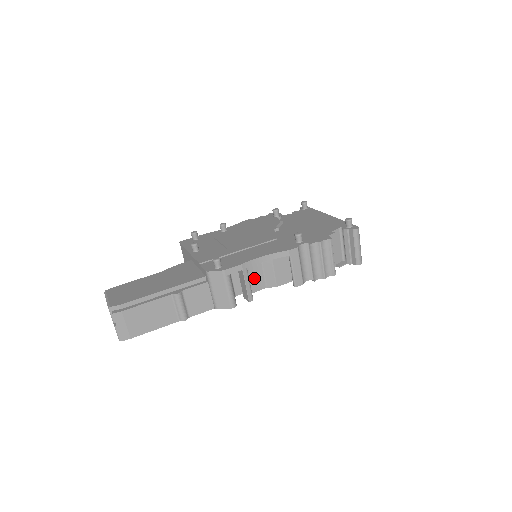
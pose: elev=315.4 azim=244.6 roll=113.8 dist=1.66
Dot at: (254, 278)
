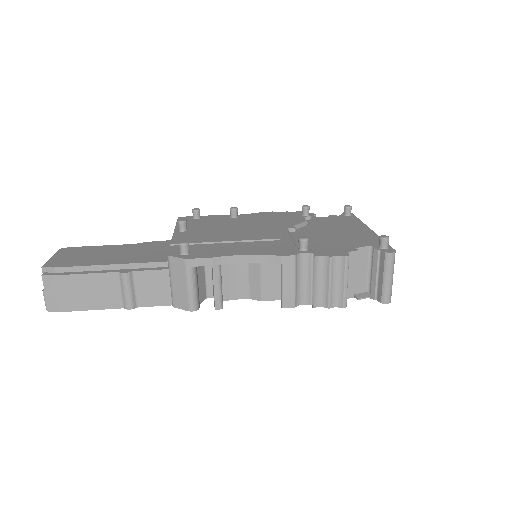
Dot at: (234, 281)
